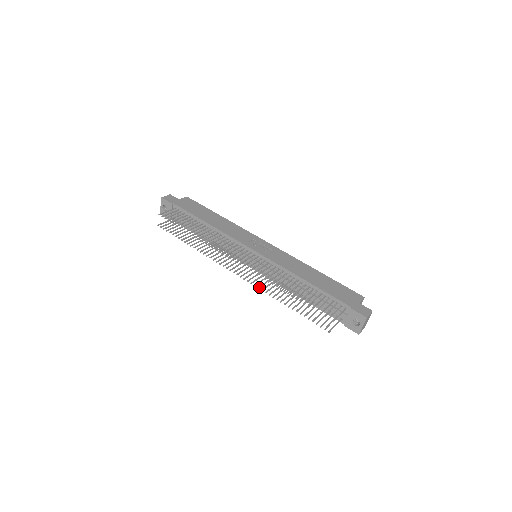
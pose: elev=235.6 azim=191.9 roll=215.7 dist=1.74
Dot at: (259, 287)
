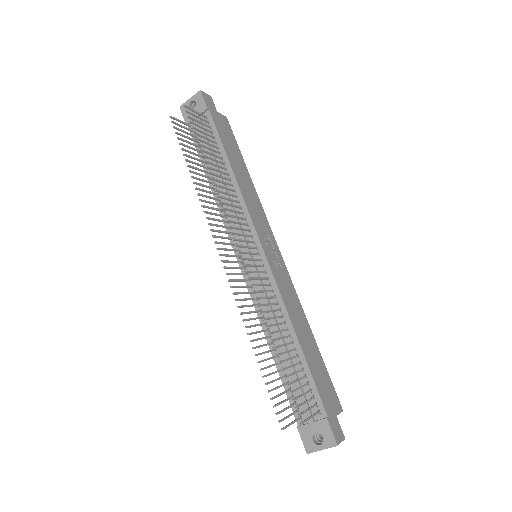
Dot at: (238, 300)
